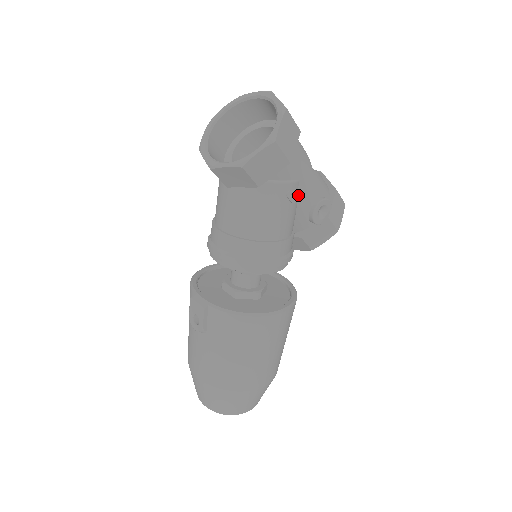
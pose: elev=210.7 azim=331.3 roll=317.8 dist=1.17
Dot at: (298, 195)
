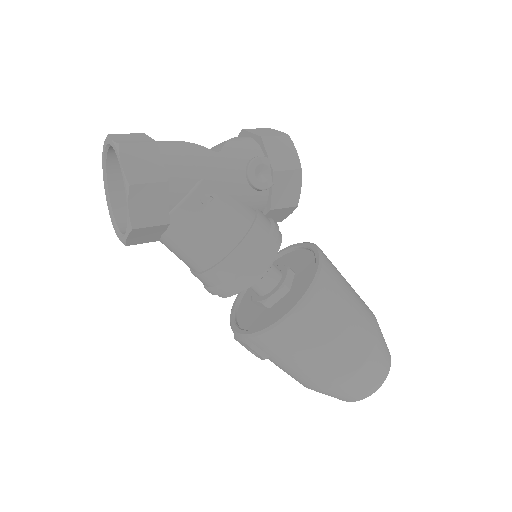
Dot at: (218, 188)
